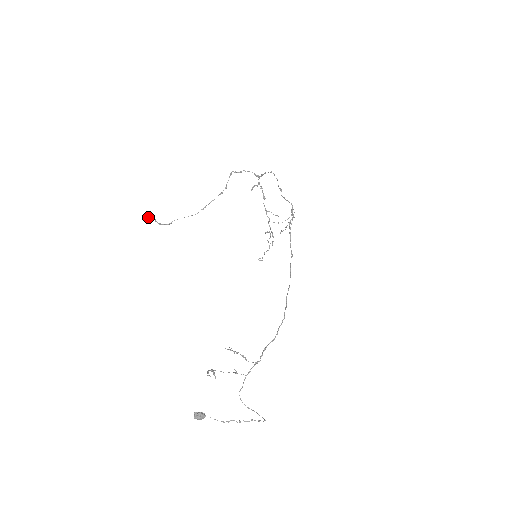
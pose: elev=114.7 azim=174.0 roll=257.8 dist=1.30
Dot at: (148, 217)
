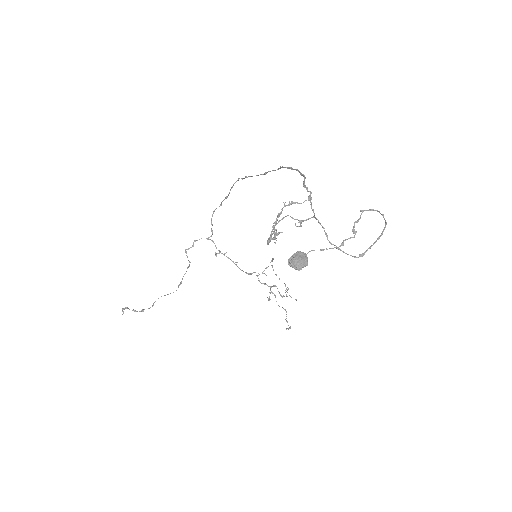
Dot at: occluded
